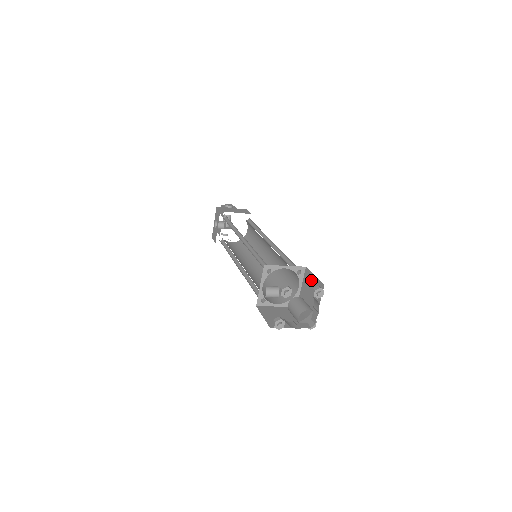
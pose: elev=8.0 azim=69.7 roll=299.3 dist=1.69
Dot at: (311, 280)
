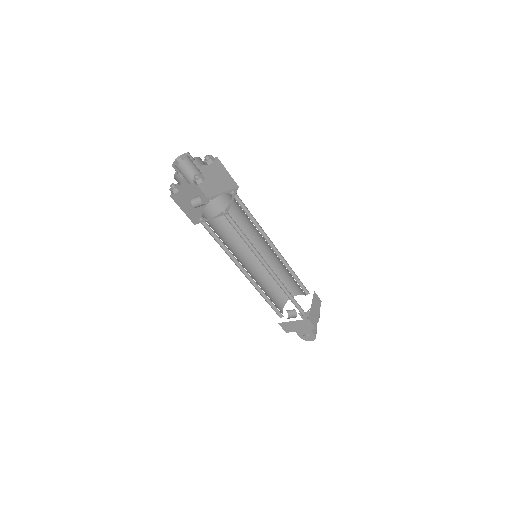
Dot at: occluded
